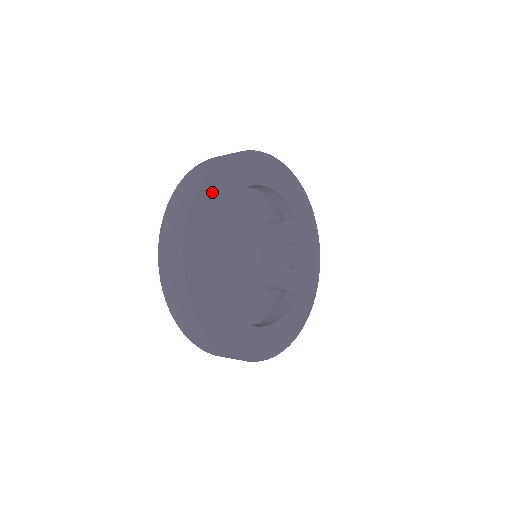
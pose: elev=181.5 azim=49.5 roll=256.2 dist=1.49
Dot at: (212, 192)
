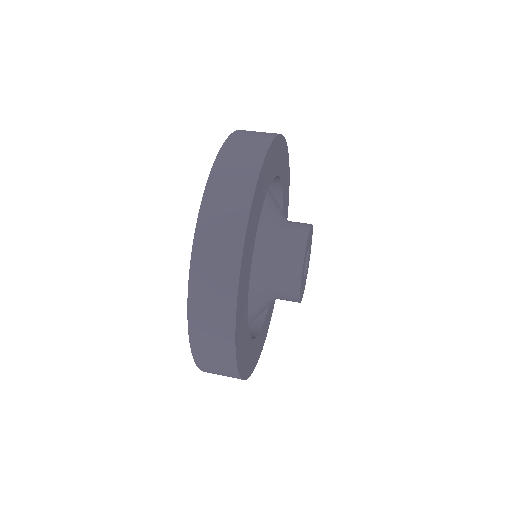
Dot at: (241, 312)
